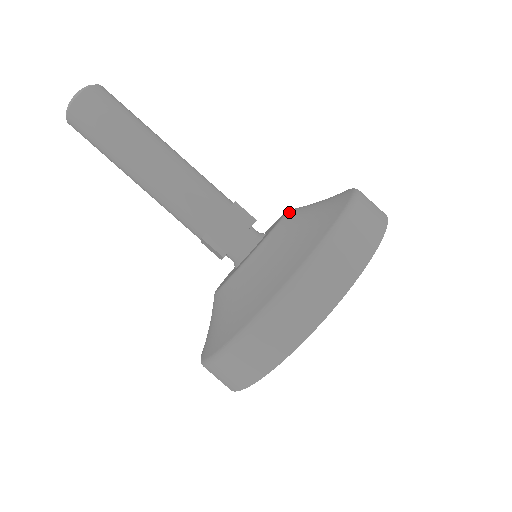
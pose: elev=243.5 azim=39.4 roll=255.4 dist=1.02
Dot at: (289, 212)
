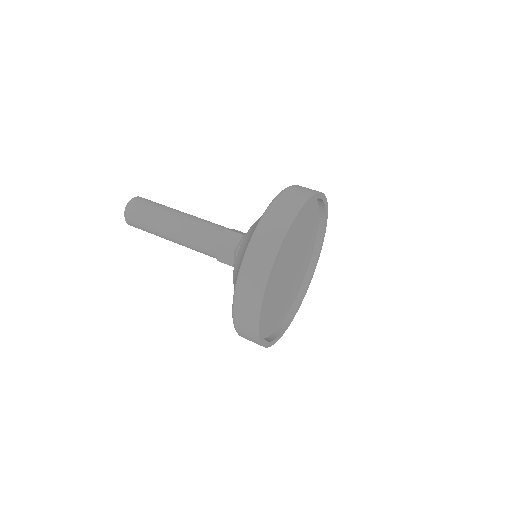
Dot at: occluded
